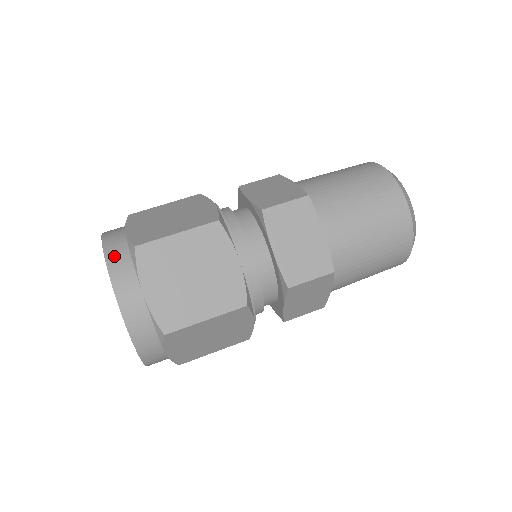
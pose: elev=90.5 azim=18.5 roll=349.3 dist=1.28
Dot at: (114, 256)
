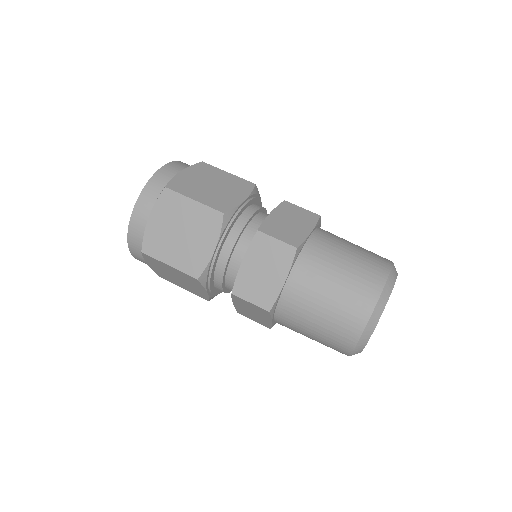
Dot at: (187, 164)
